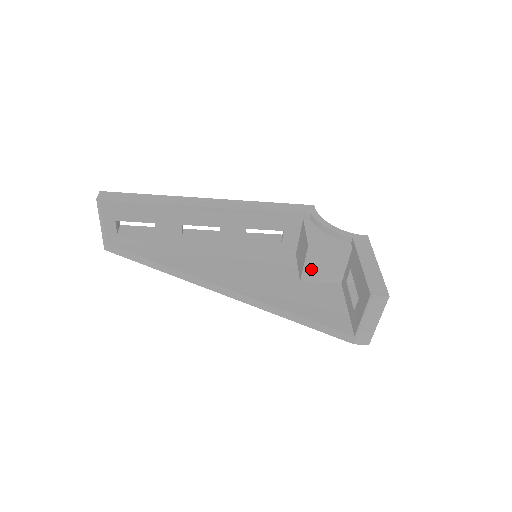
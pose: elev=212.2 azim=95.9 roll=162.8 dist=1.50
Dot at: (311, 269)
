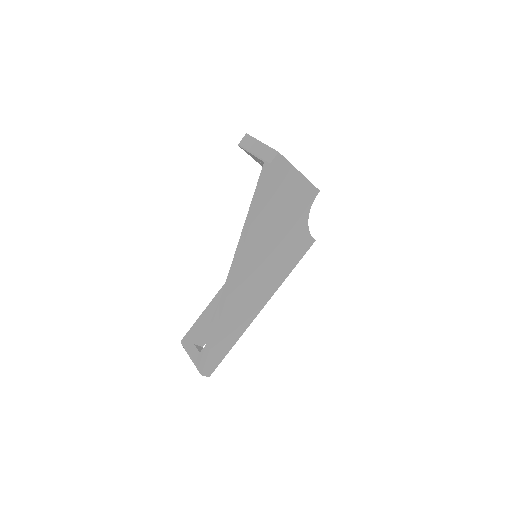
Dot at: occluded
